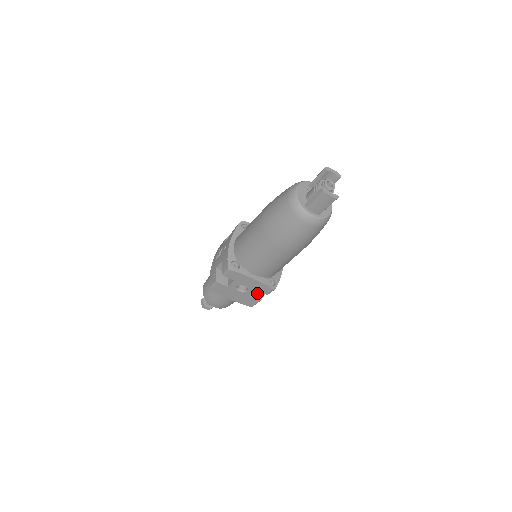
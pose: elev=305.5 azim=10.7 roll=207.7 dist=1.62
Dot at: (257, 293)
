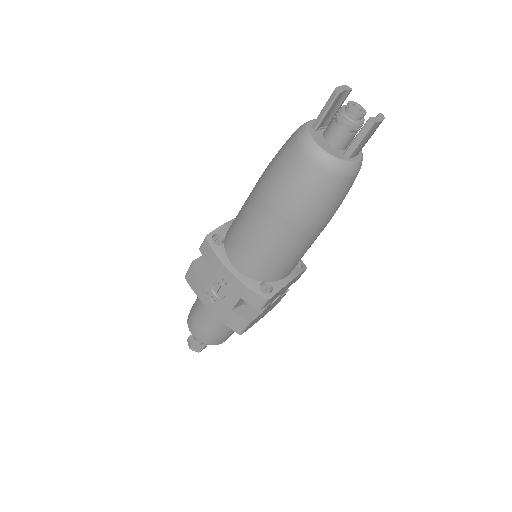
Dot at: occluded
